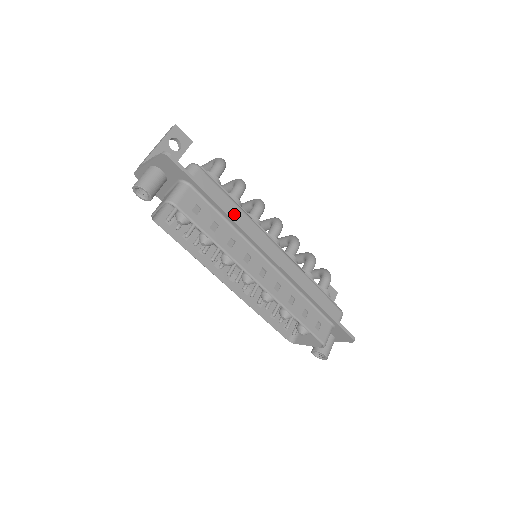
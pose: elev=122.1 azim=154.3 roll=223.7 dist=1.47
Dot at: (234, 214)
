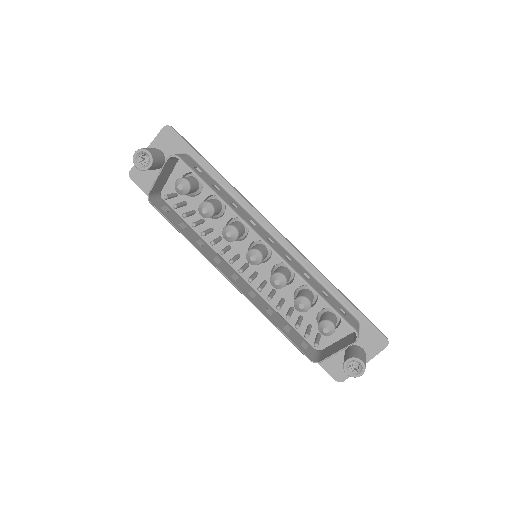
Dot at: occluded
